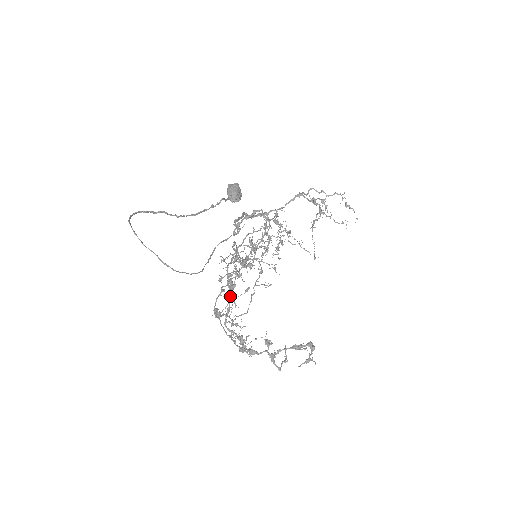
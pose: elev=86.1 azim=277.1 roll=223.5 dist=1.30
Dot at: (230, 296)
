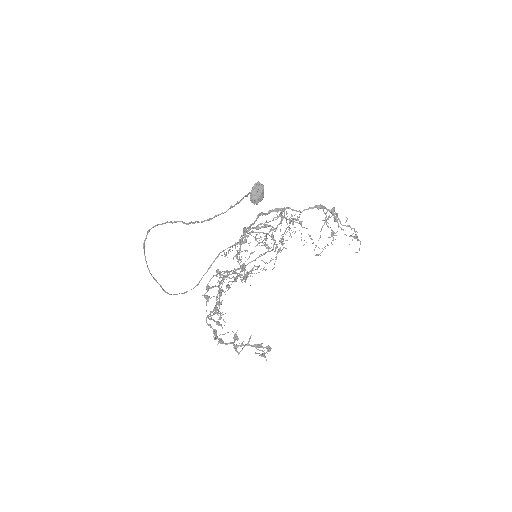
Dot at: (214, 310)
